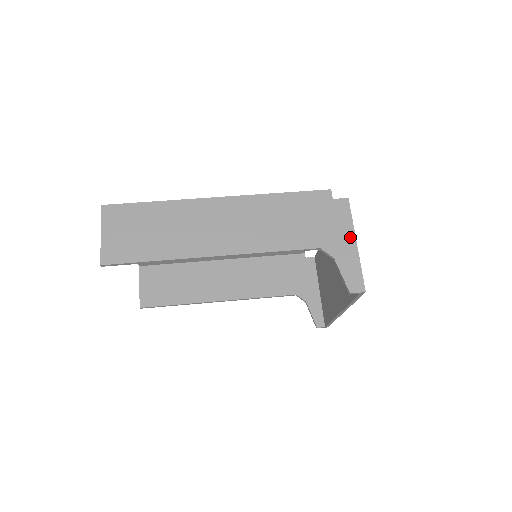
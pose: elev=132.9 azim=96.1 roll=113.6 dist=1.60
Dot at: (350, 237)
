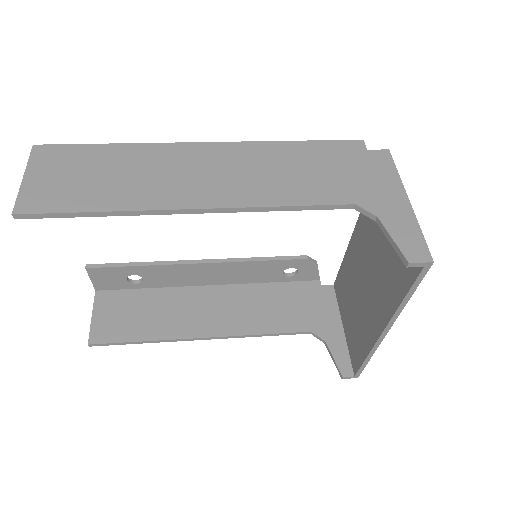
Dot at: (398, 192)
